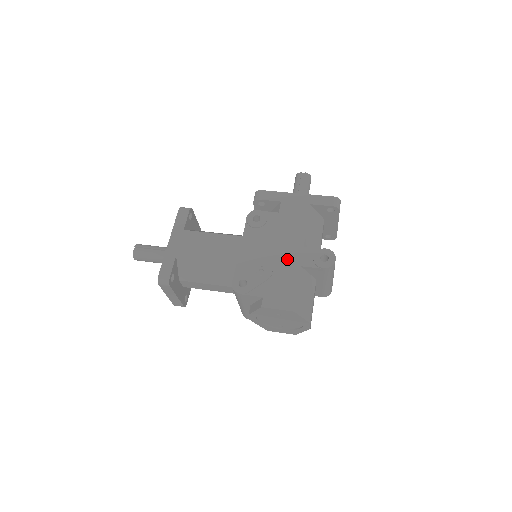
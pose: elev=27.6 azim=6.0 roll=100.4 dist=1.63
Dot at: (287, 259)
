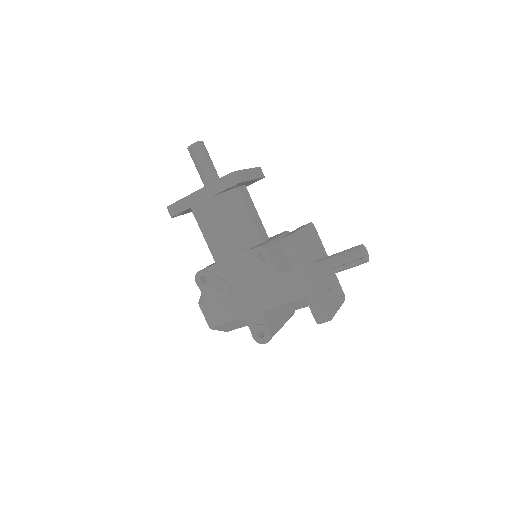
Dot at: (243, 304)
